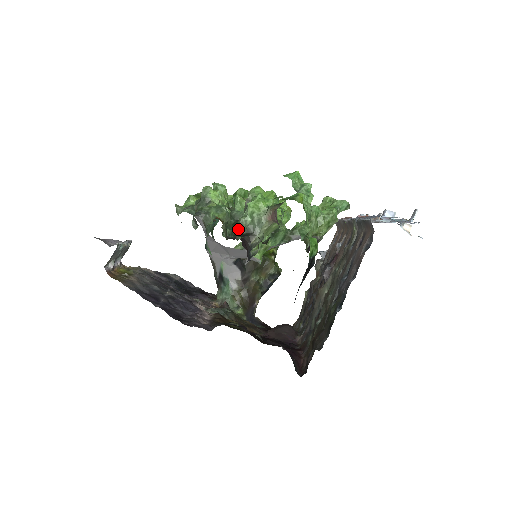
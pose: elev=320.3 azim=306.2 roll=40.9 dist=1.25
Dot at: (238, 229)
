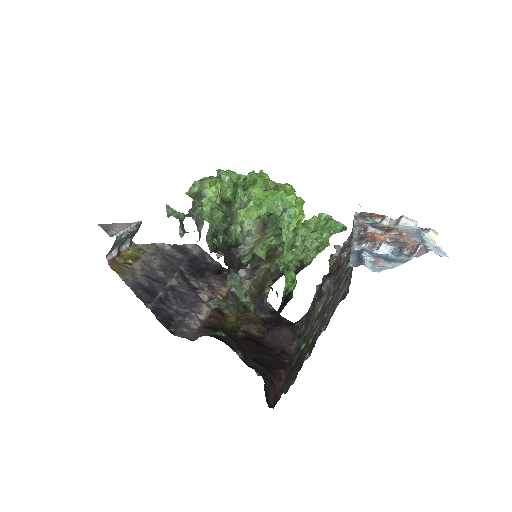
Dot at: (228, 237)
